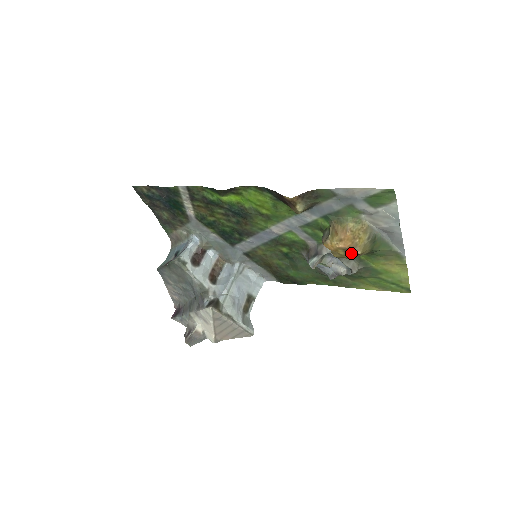
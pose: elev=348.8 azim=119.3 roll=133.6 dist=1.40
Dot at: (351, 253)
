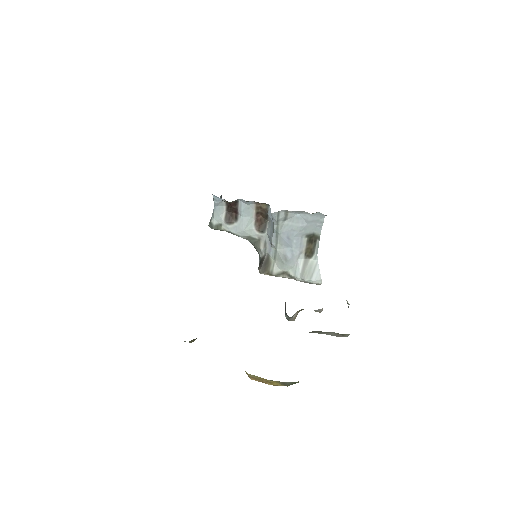
Dot at: occluded
